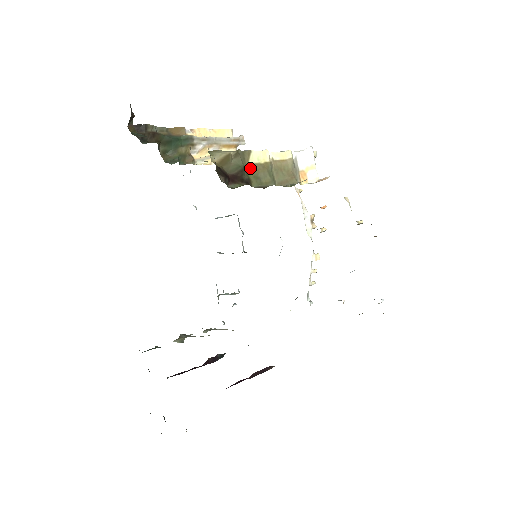
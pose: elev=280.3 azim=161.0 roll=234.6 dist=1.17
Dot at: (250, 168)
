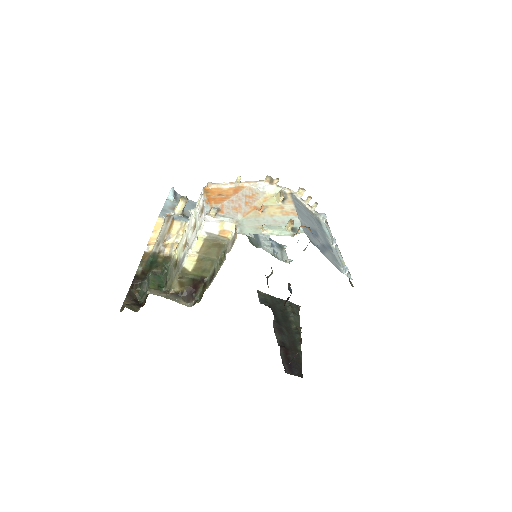
Dot at: (195, 272)
